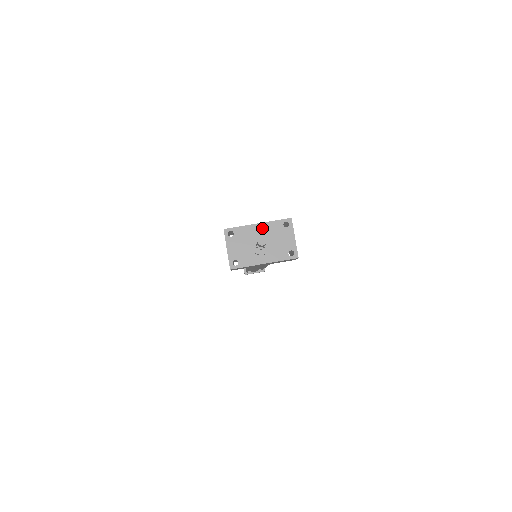
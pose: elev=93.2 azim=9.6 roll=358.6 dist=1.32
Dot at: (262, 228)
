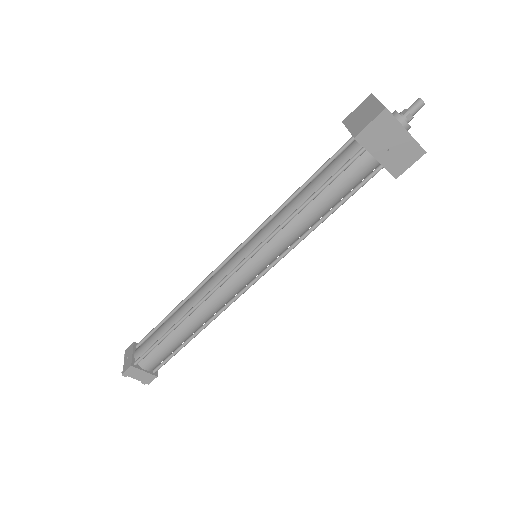
Dot at: occluded
